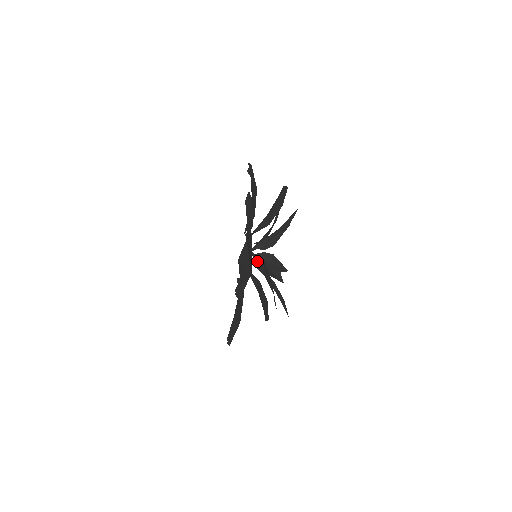
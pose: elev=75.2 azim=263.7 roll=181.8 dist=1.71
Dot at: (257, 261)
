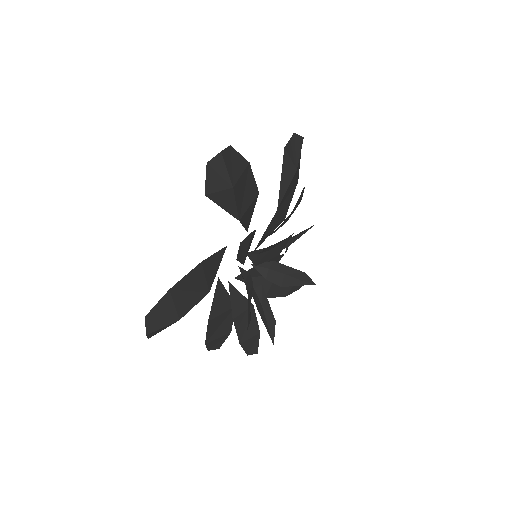
Dot at: occluded
